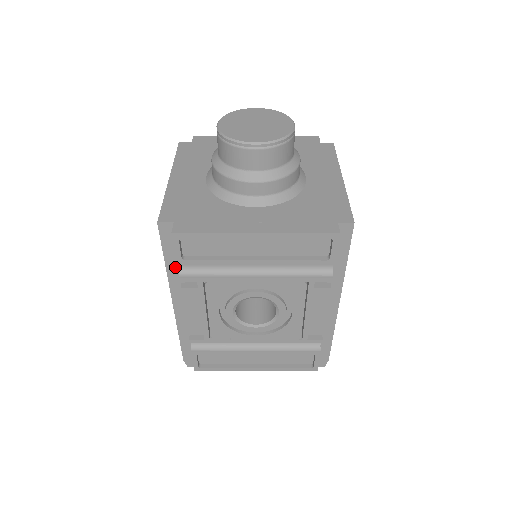
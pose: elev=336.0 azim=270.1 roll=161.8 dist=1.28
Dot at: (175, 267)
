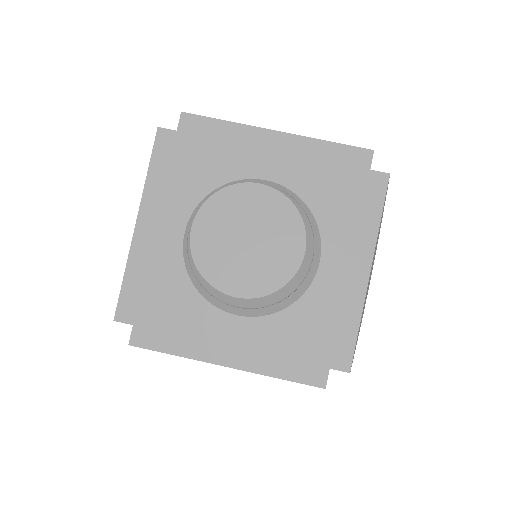
Dot at: occluded
